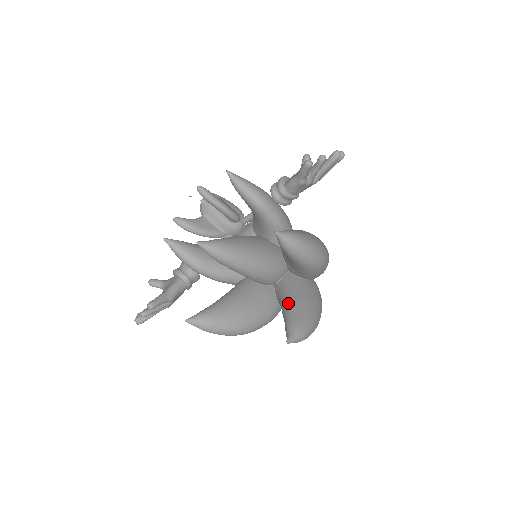
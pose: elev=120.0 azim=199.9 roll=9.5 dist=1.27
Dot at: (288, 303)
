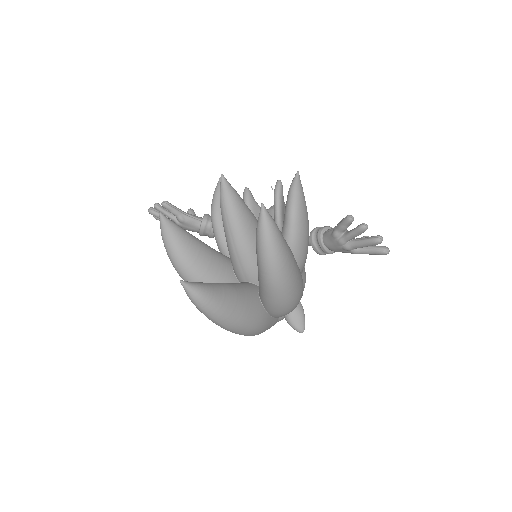
Dot at: (224, 283)
